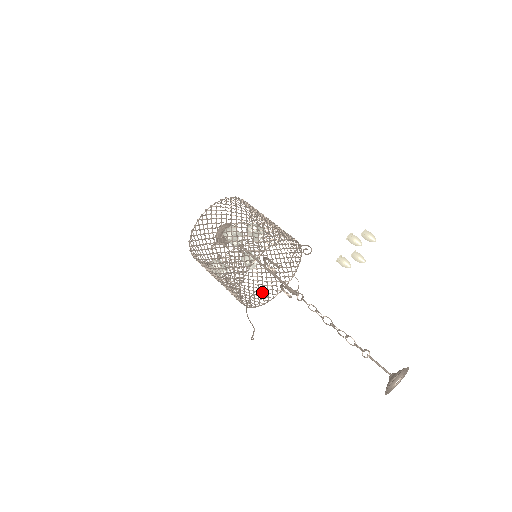
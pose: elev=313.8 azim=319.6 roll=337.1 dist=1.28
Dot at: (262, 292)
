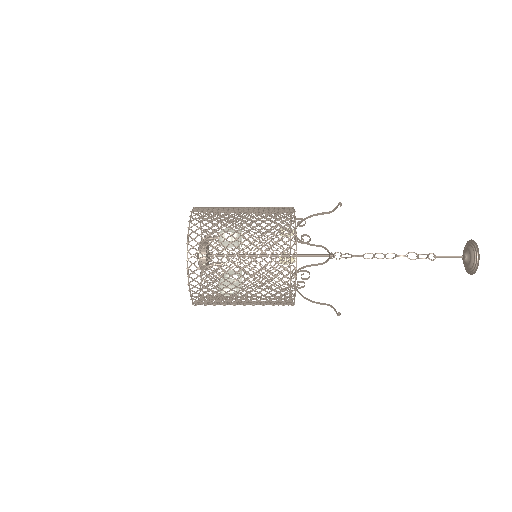
Dot at: (301, 274)
